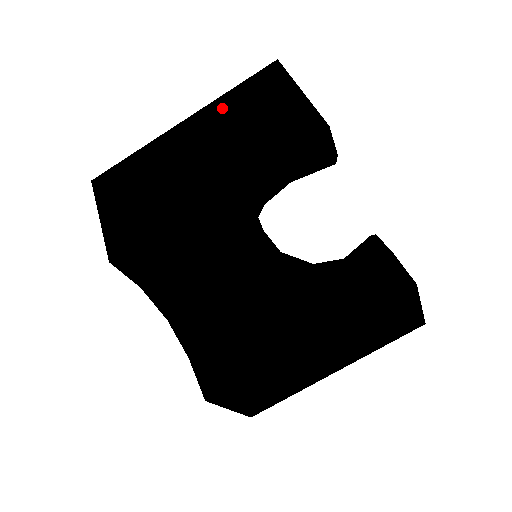
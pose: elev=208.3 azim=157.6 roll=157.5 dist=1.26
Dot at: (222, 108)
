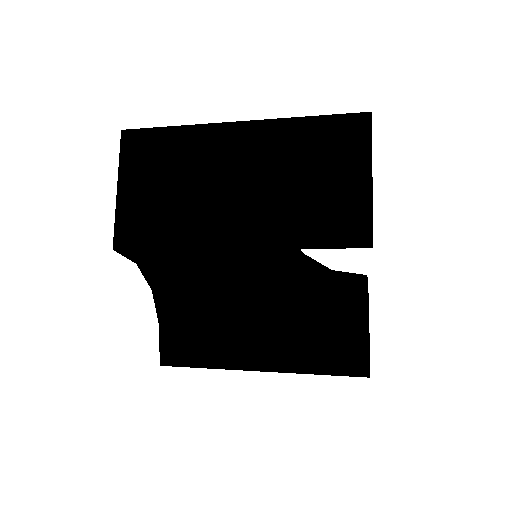
Dot at: (286, 137)
